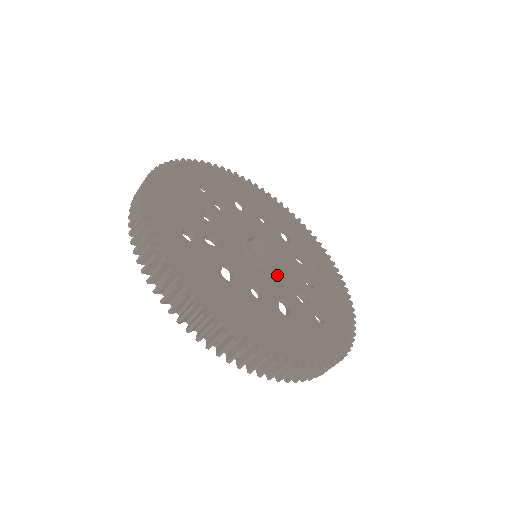
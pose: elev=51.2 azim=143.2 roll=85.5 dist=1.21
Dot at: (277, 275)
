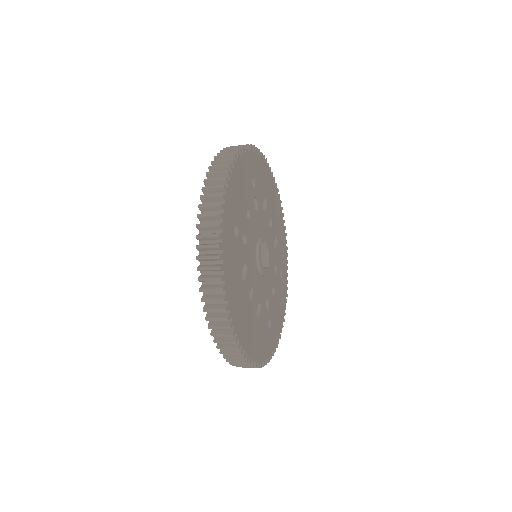
Dot at: (263, 281)
